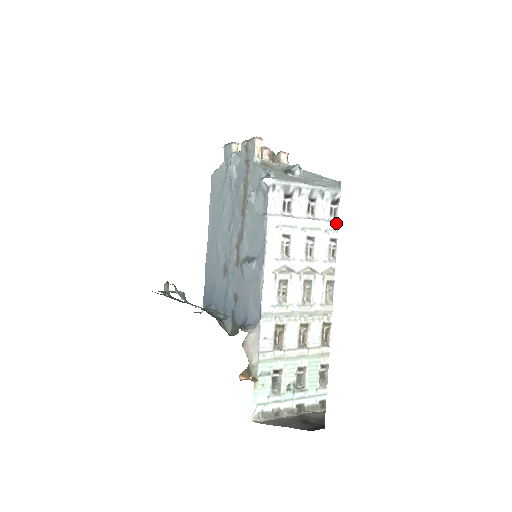
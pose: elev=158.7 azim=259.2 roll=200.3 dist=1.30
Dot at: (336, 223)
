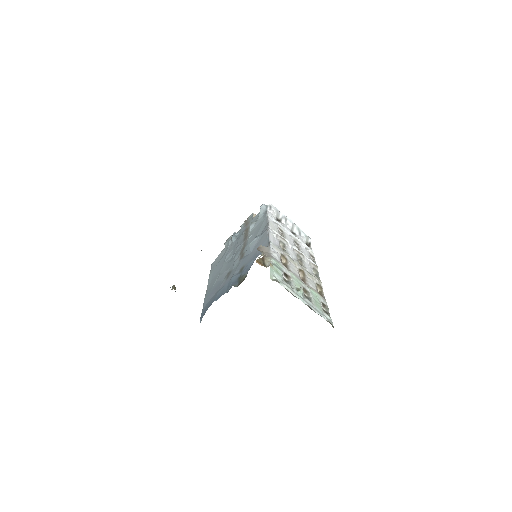
Dot at: (311, 250)
